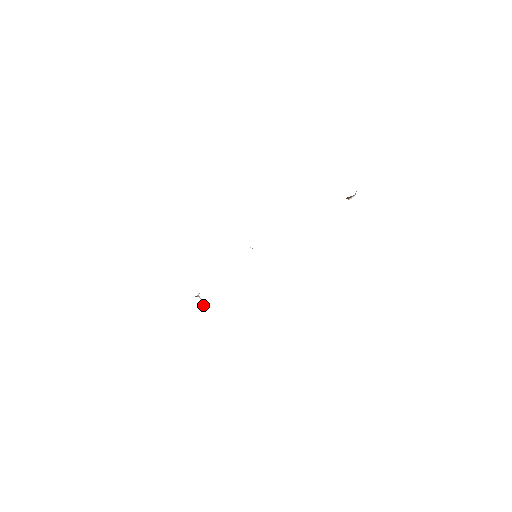
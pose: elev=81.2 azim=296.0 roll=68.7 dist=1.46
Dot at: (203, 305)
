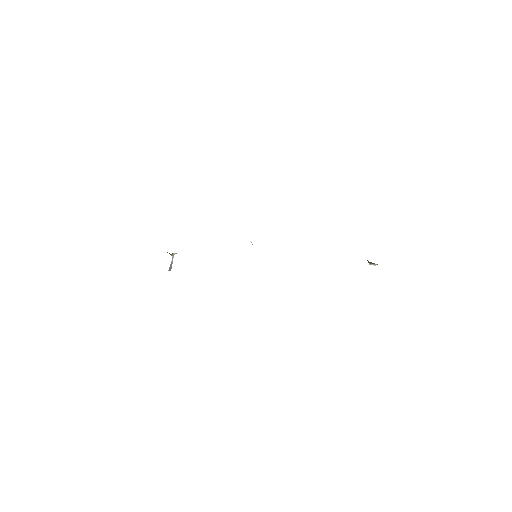
Dot at: (169, 267)
